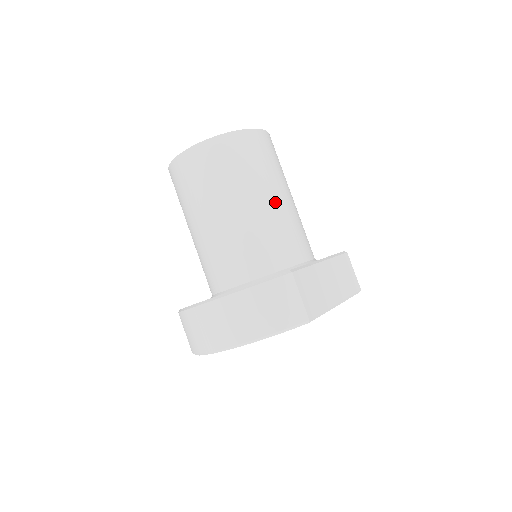
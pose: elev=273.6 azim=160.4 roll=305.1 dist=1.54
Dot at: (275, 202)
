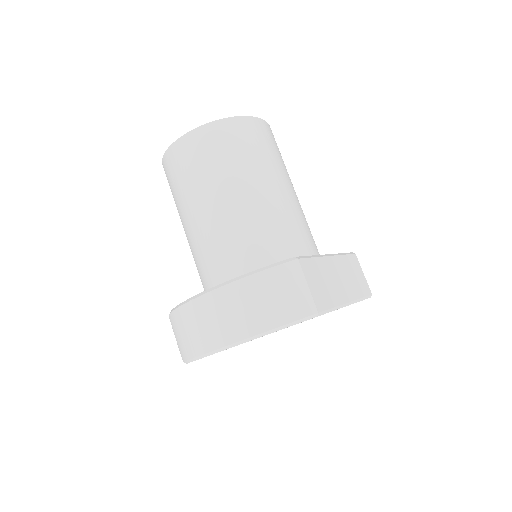
Dot at: (277, 192)
